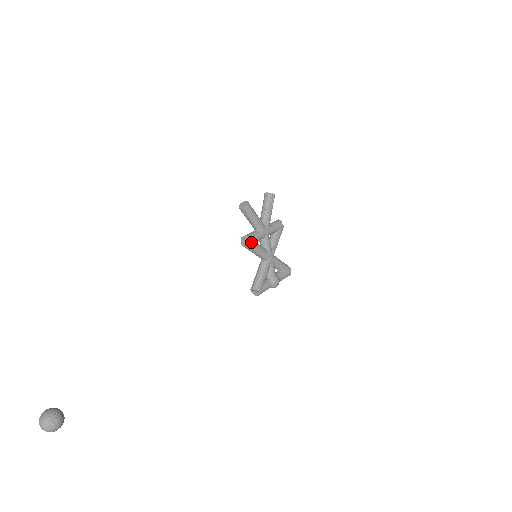
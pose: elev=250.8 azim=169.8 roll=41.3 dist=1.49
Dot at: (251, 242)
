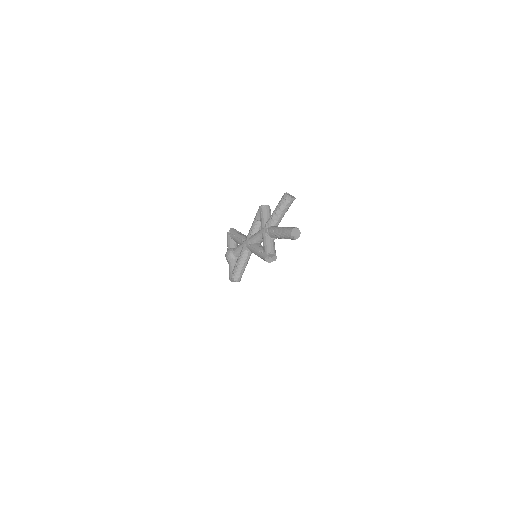
Dot at: (273, 257)
